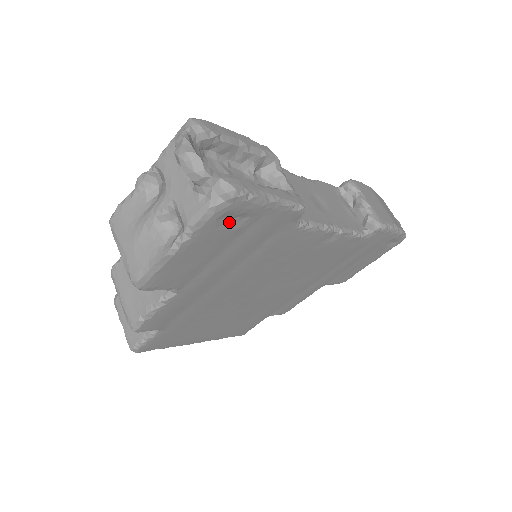
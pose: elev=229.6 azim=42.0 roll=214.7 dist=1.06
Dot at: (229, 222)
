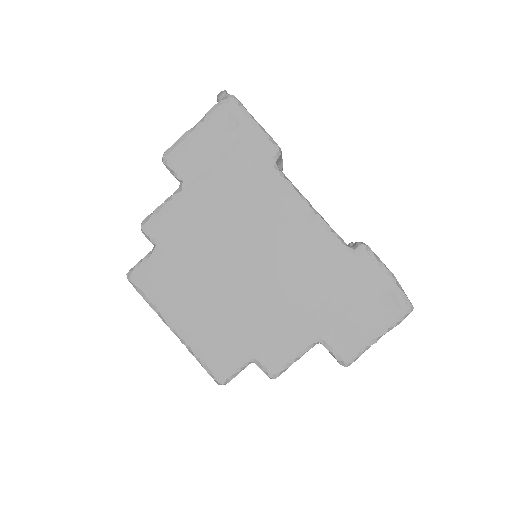
Dot at: (227, 122)
